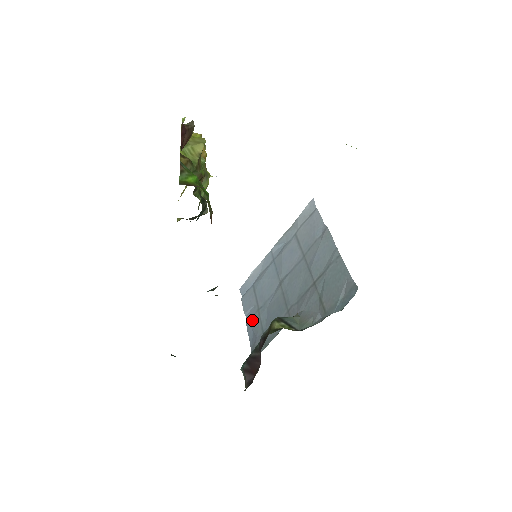
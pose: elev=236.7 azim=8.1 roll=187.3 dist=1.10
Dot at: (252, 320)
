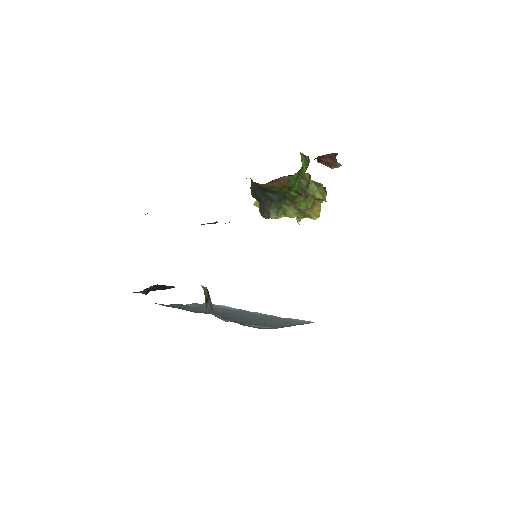
Dot at: occluded
